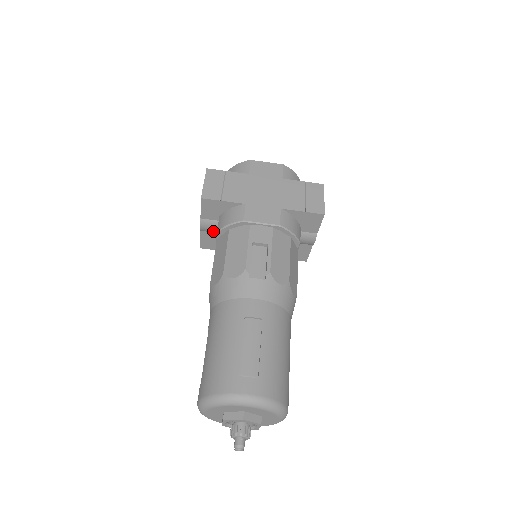
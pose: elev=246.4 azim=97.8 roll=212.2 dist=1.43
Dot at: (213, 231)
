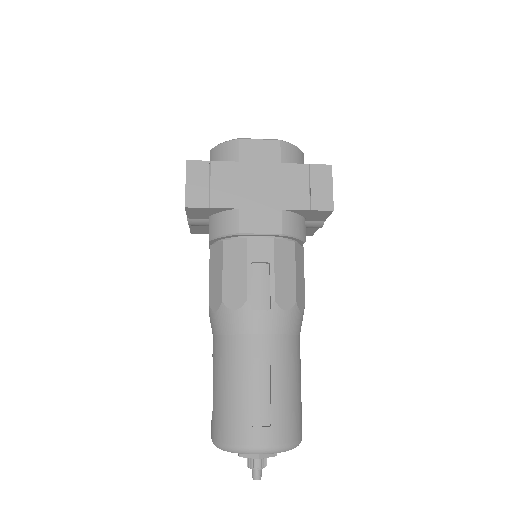
Dot at: (204, 225)
